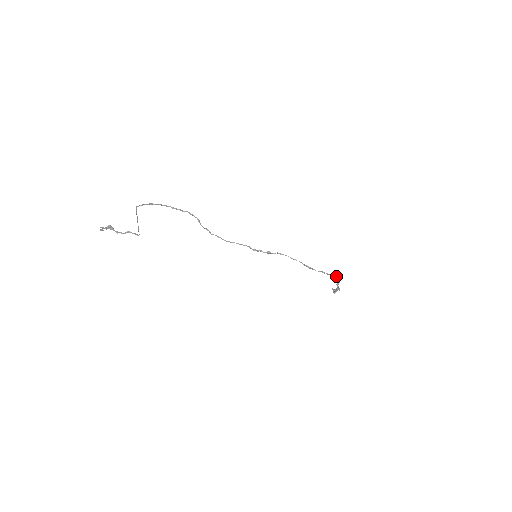
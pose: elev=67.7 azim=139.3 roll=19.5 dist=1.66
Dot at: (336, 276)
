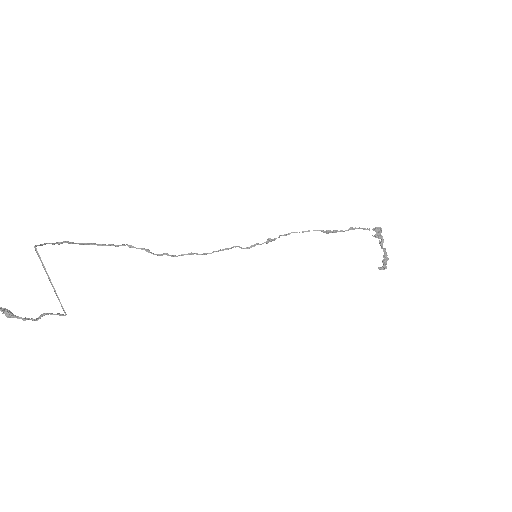
Dot at: occluded
